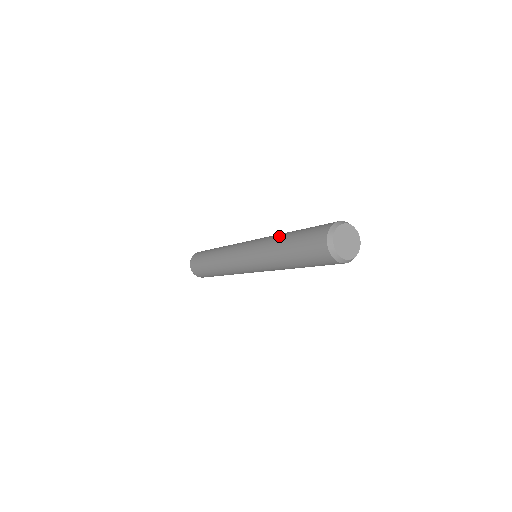
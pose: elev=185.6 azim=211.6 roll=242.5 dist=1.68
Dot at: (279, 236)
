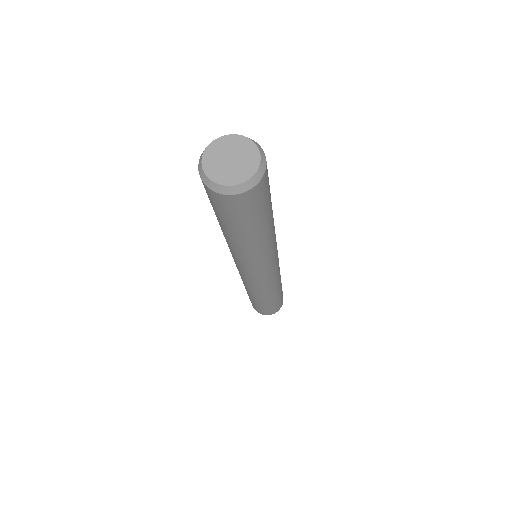
Dot at: occluded
